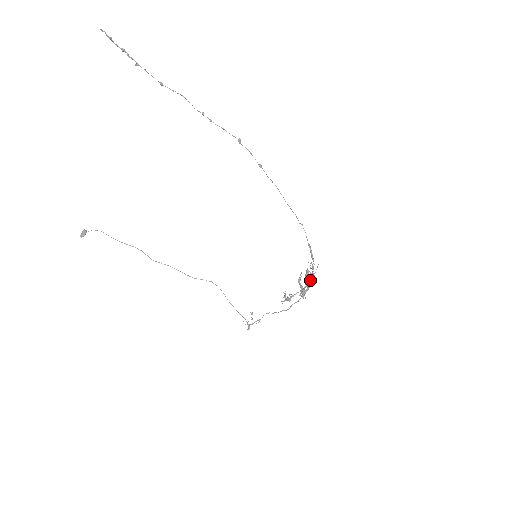
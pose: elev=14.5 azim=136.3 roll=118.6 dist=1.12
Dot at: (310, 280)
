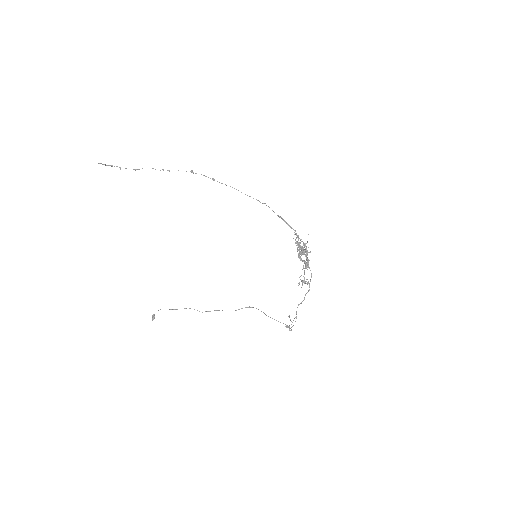
Dot at: (305, 250)
